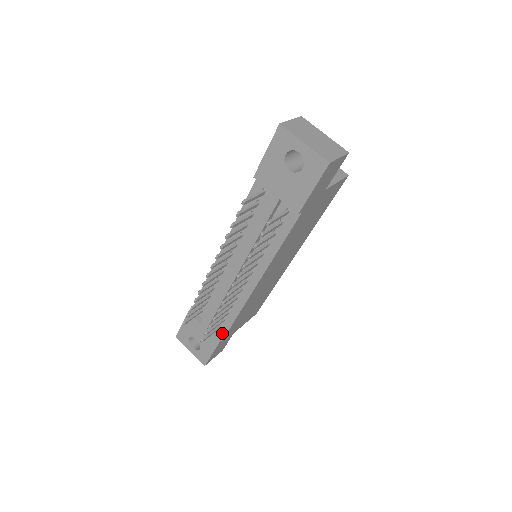
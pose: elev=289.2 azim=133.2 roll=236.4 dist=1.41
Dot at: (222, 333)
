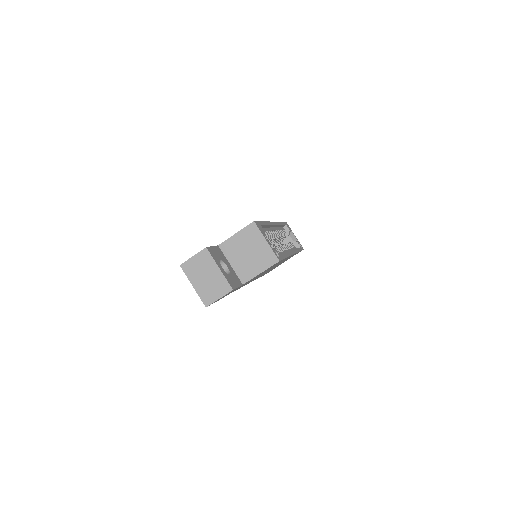
Dot at: occluded
